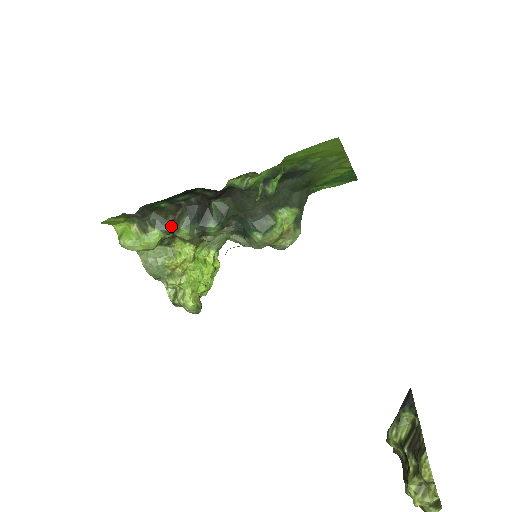
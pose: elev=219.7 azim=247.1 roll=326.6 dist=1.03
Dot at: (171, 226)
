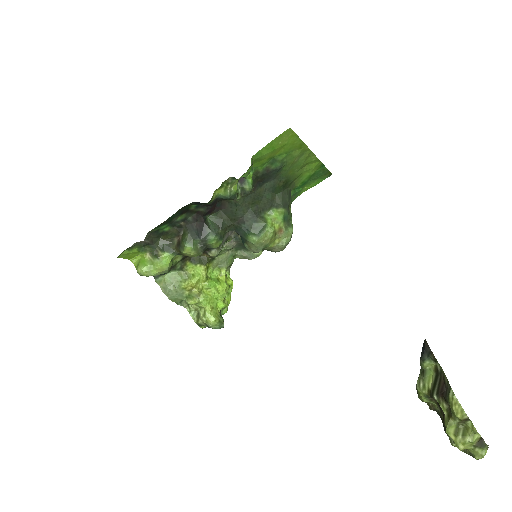
Dot at: (177, 247)
